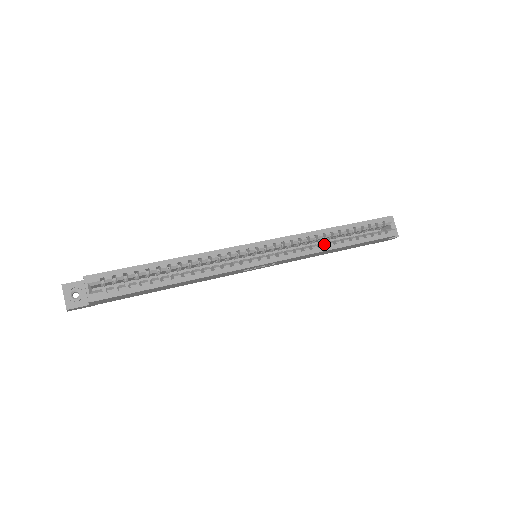
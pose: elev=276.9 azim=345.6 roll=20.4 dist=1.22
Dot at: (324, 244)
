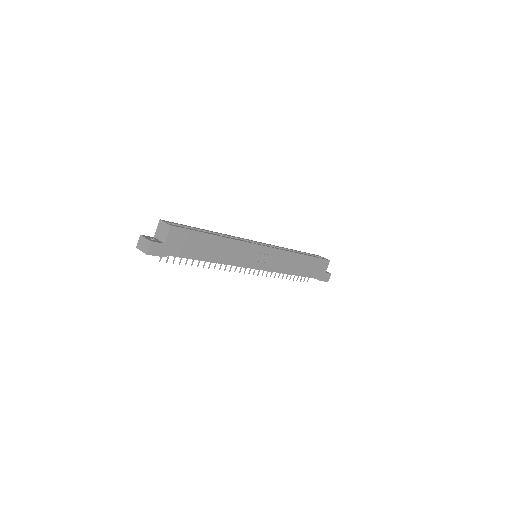
Dot at: occluded
